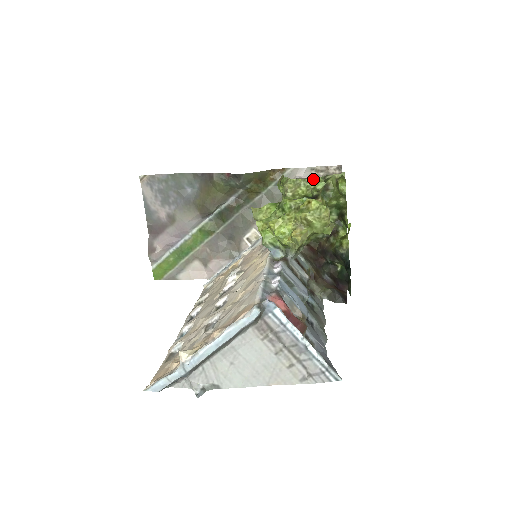
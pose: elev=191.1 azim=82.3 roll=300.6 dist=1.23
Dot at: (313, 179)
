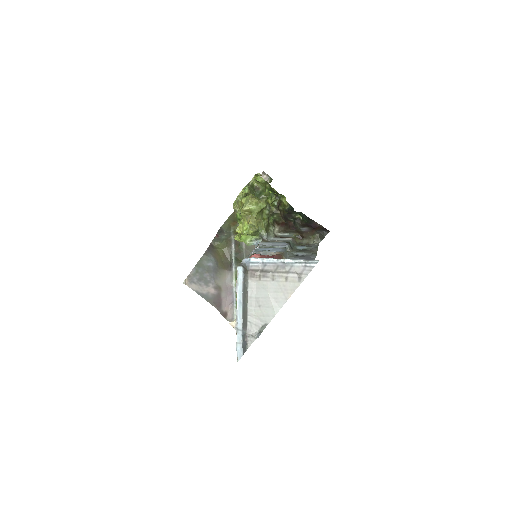
Dot at: (241, 191)
